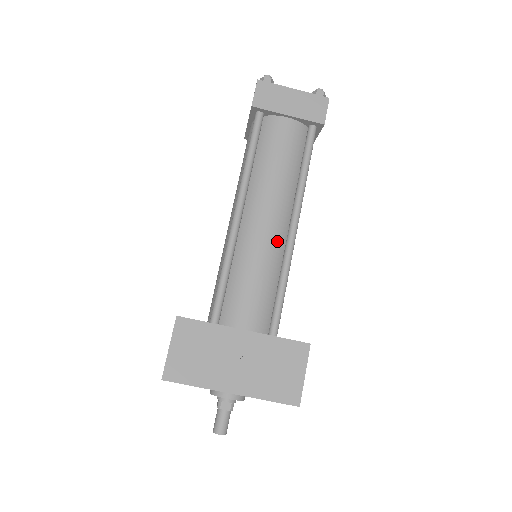
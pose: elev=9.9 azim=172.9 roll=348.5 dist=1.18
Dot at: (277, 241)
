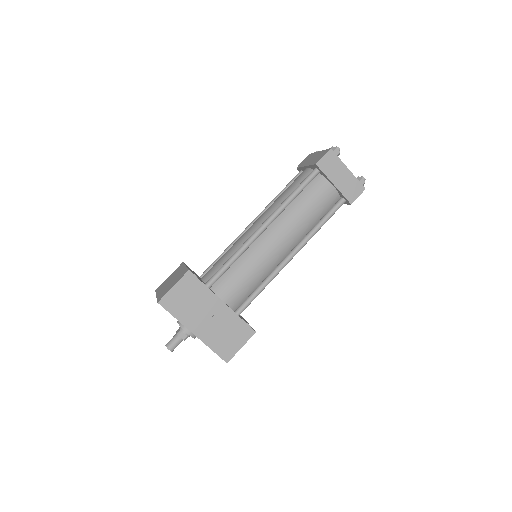
Dot at: (276, 259)
